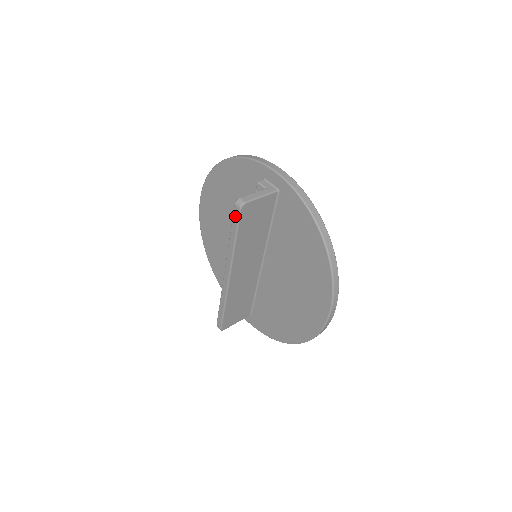
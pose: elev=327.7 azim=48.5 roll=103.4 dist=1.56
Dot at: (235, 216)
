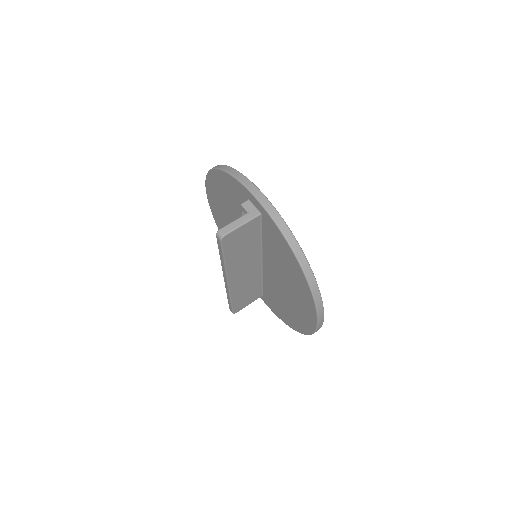
Dot at: (218, 244)
